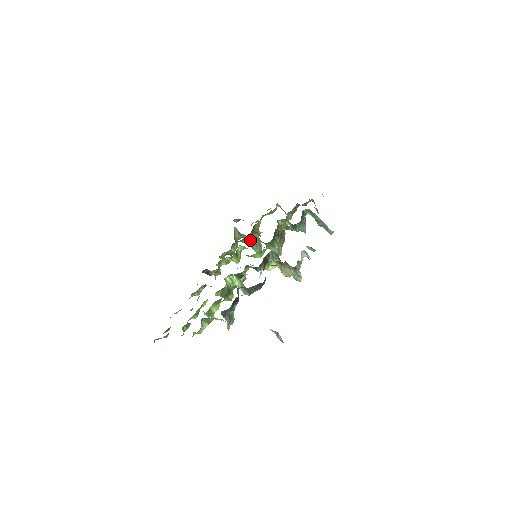
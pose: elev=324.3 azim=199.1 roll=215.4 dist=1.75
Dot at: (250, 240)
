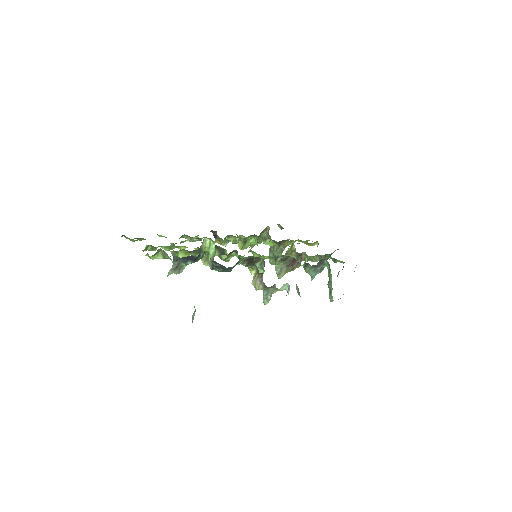
Dot at: (273, 248)
